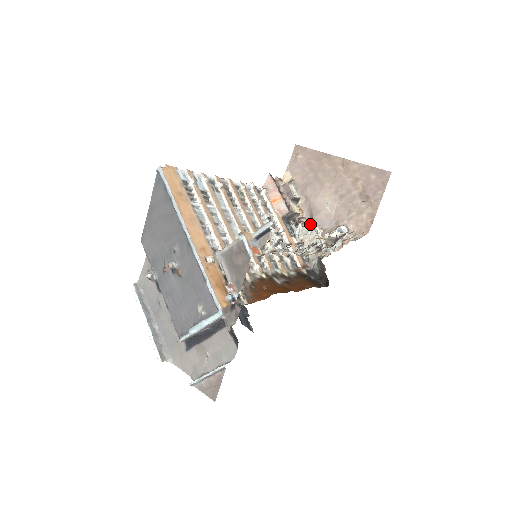
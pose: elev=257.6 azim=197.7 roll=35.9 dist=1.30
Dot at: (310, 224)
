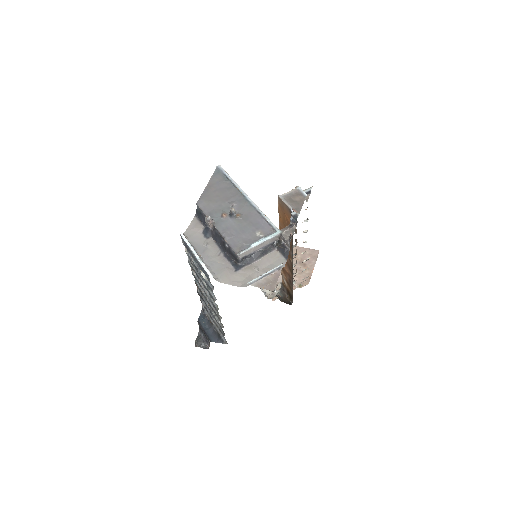
Dot at: occluded
